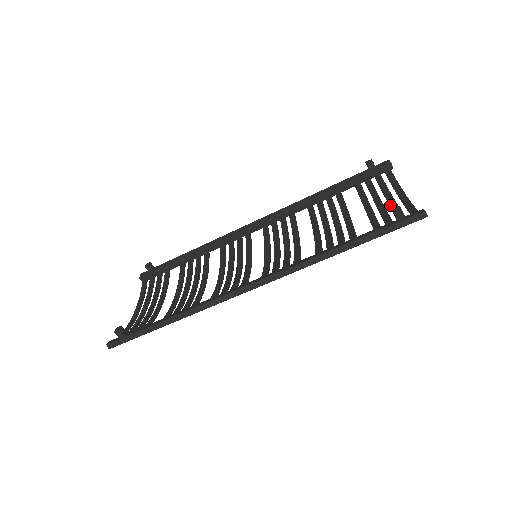
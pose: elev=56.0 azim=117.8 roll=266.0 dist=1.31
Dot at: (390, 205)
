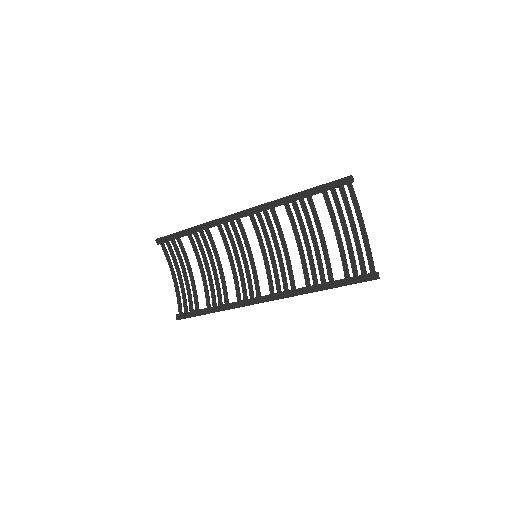
Dot at: (353, 237)
